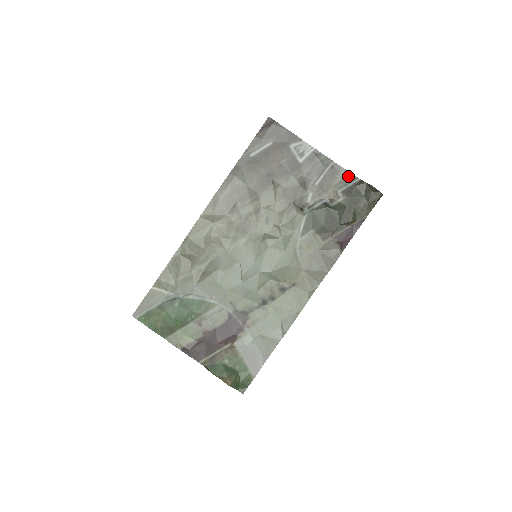
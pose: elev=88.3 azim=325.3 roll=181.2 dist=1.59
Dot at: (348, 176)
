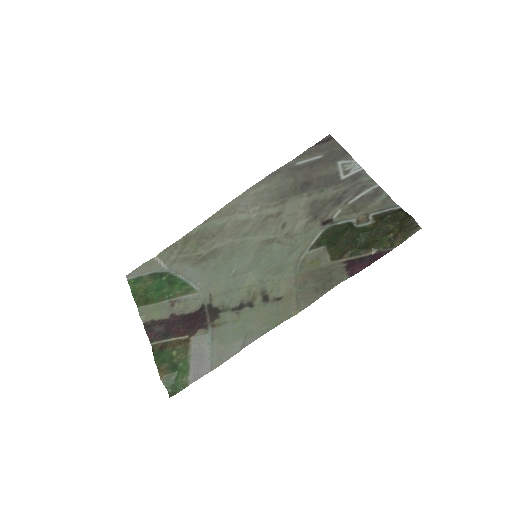
Dot at: (388, 202)
